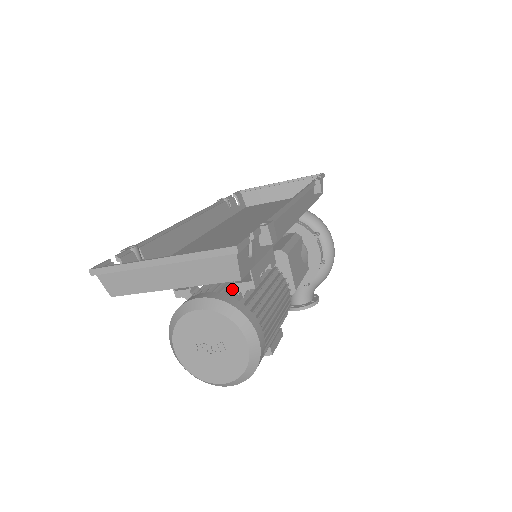
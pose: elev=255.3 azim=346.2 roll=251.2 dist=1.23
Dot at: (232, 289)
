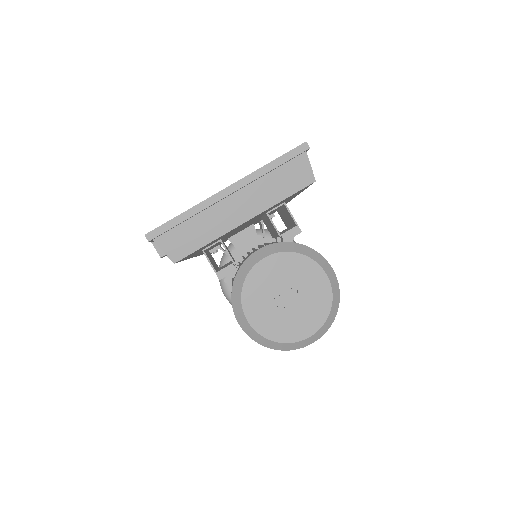
Dot at: occluded
